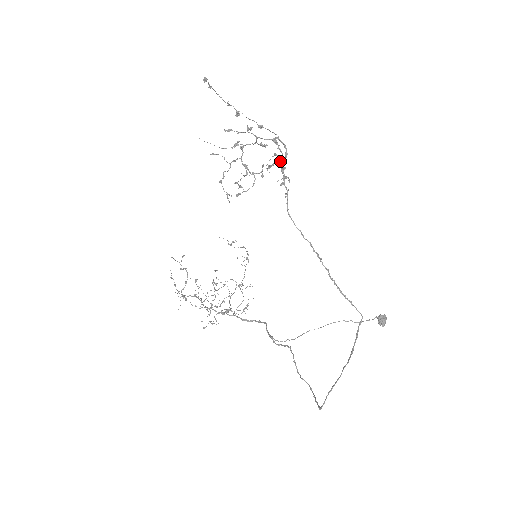
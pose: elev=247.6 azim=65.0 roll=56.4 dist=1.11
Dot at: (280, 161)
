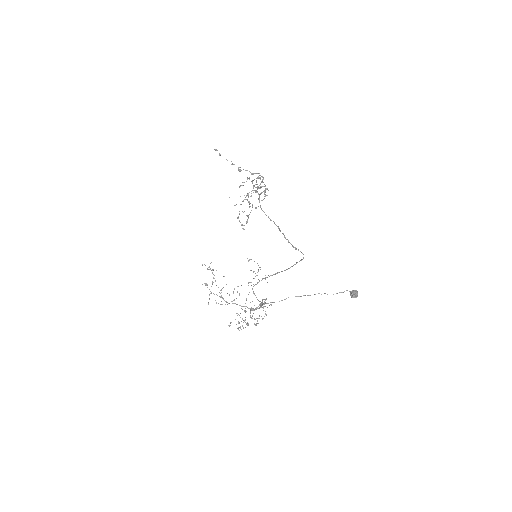
Dot at: occluded
